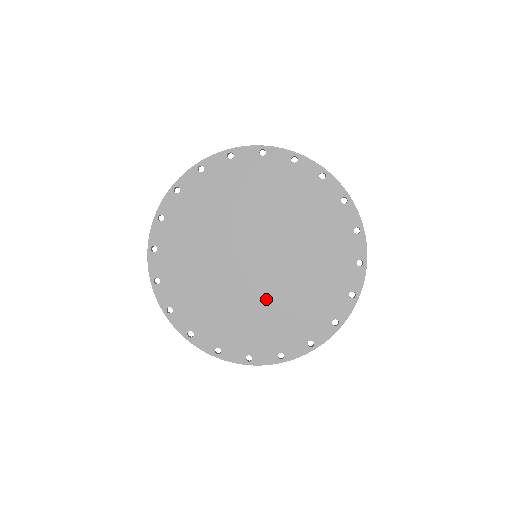
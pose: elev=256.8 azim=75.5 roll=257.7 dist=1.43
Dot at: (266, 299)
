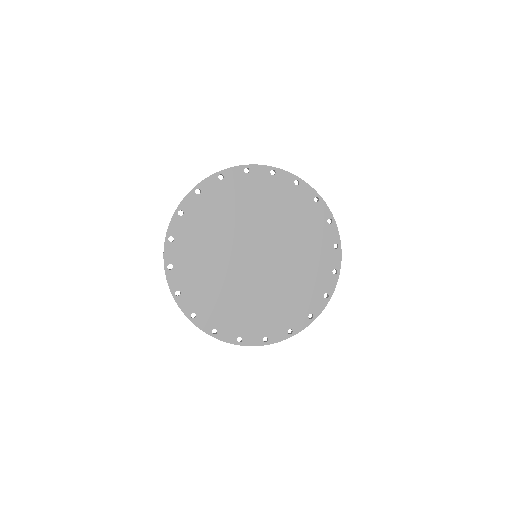
Dot at: (249, 292)
